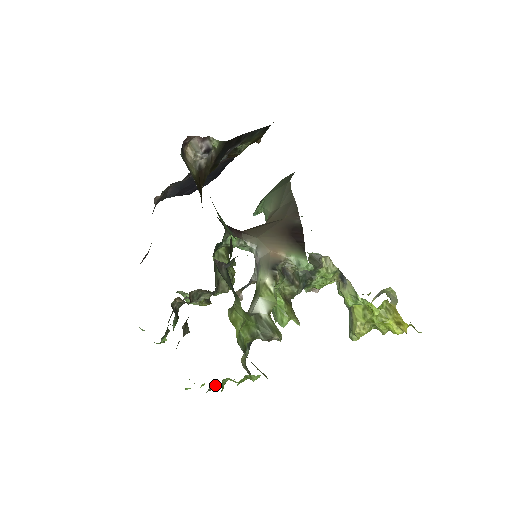
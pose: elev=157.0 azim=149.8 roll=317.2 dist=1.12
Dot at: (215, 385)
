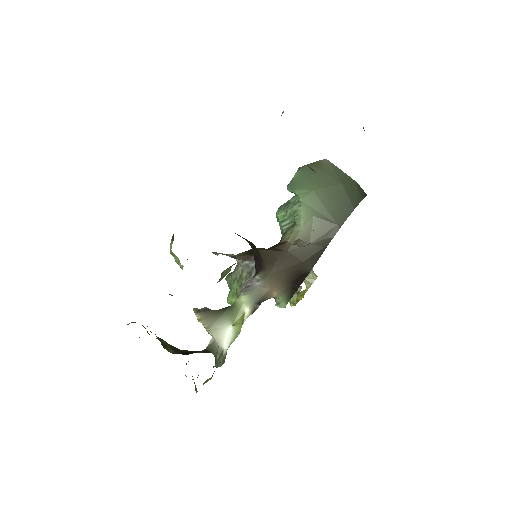
Dot at: occluded
